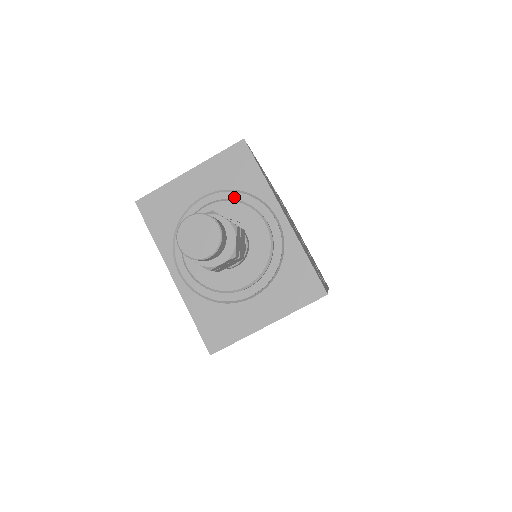
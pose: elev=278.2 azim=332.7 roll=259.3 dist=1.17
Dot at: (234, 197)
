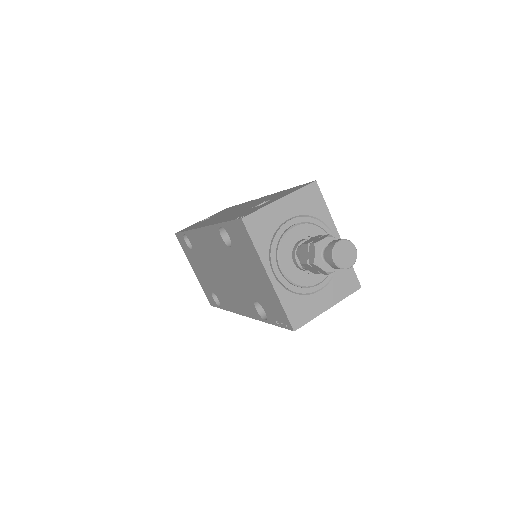
Dot at: (310, 221)
